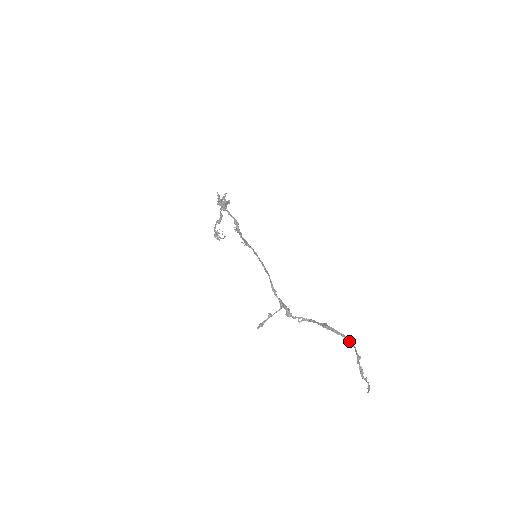
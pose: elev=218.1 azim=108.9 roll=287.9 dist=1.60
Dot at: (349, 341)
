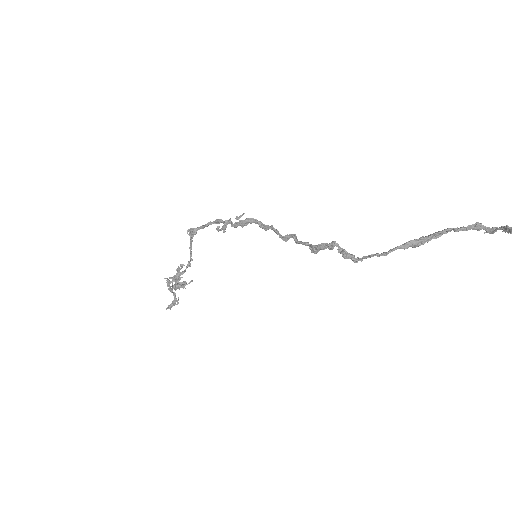
Dot at: occluded
